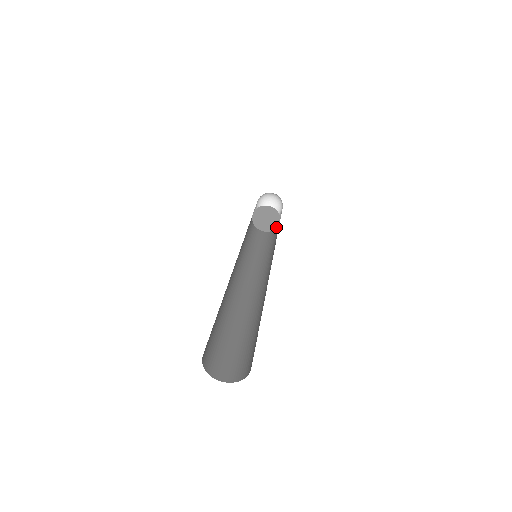
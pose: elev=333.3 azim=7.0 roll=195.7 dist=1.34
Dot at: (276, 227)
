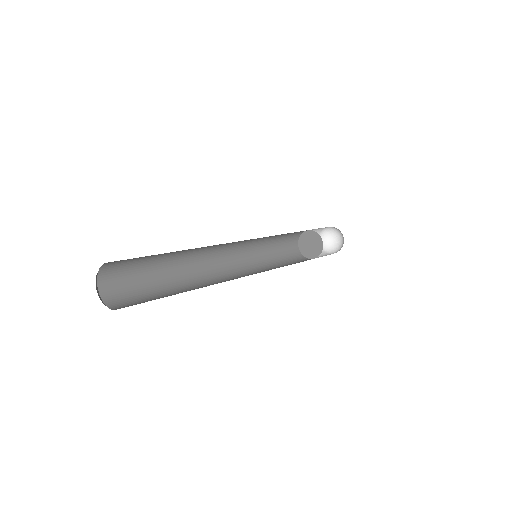
Dot at: (322, 247)
